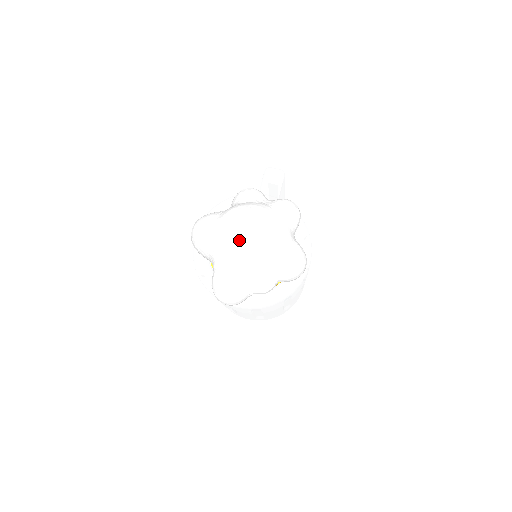
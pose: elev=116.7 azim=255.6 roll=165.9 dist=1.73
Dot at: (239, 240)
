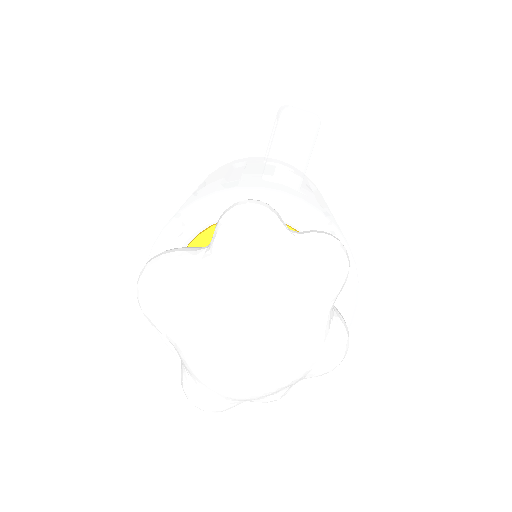
Dot at: (229, 371)
